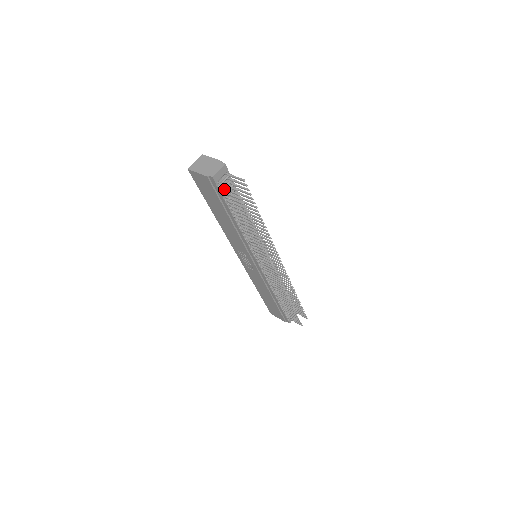
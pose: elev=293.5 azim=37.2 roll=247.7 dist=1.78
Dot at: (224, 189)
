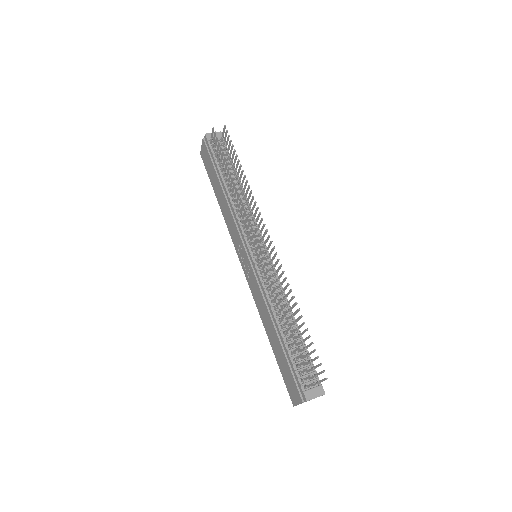
Dot at: (212, 142)
